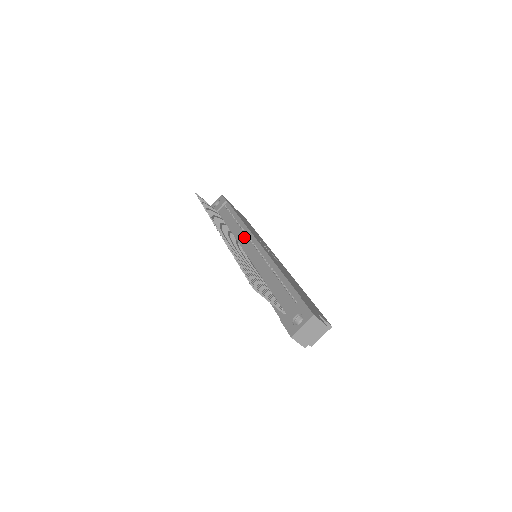
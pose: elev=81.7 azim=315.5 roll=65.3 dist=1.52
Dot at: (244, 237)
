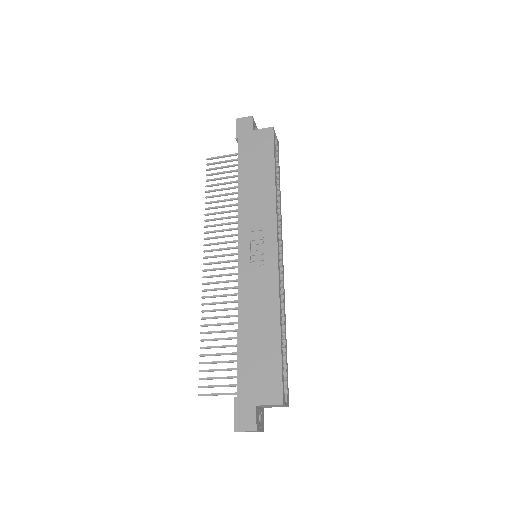
Dot at: occluded
